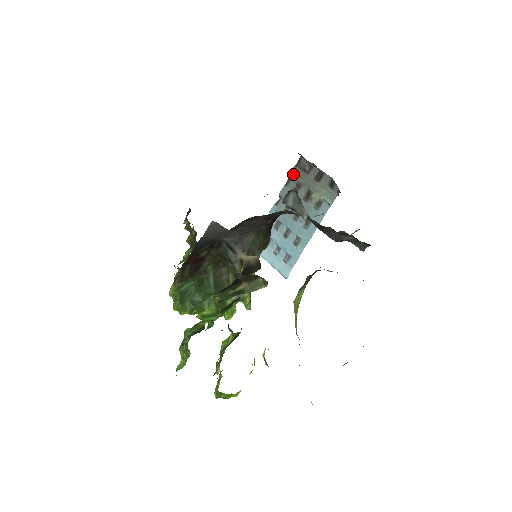
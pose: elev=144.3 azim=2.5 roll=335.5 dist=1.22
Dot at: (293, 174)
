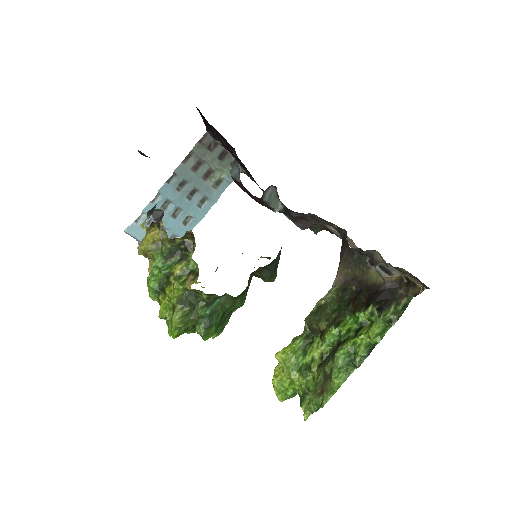
Dot at: (194, 150)
